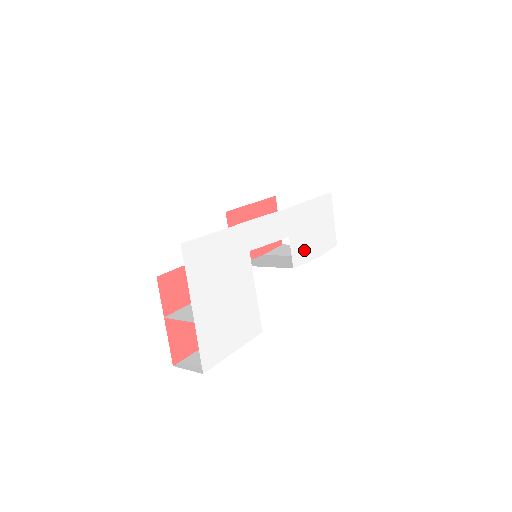
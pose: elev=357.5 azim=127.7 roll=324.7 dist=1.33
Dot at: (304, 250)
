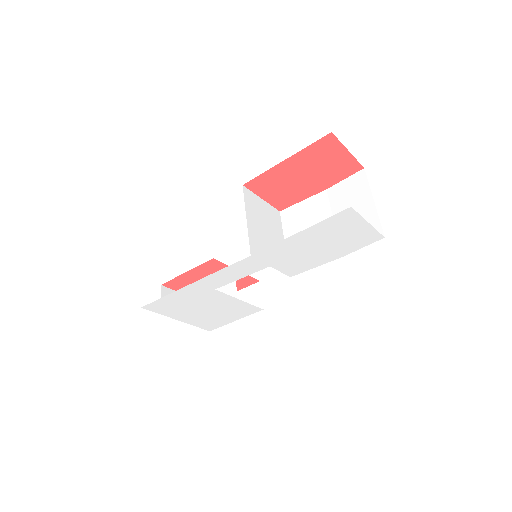
Dot at: (305, 263)
